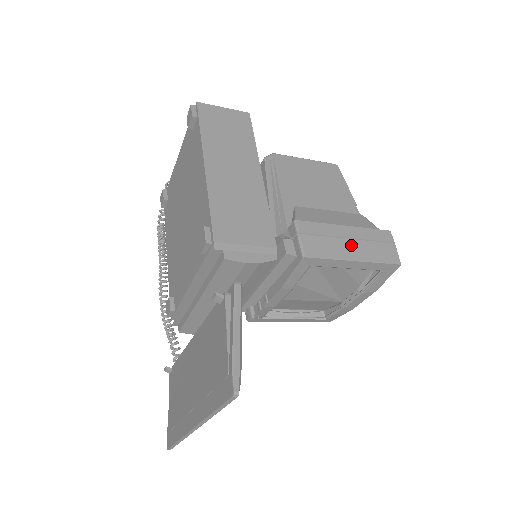
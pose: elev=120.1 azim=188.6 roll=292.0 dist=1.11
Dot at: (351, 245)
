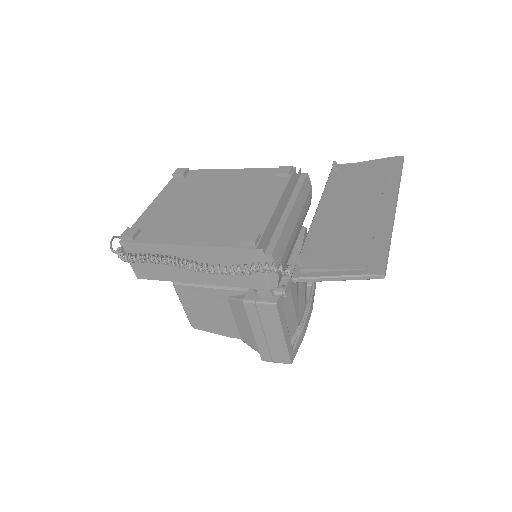
Dot at: occluded
